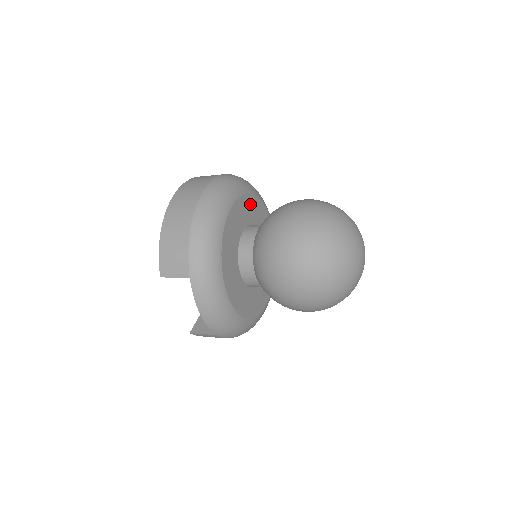
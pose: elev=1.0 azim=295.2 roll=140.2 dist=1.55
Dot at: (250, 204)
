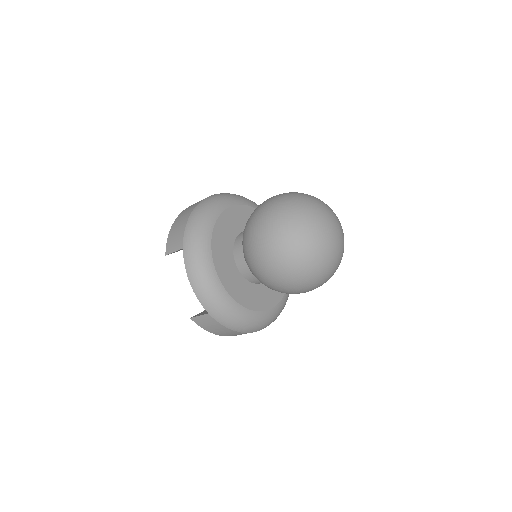
Dot at: occluded
